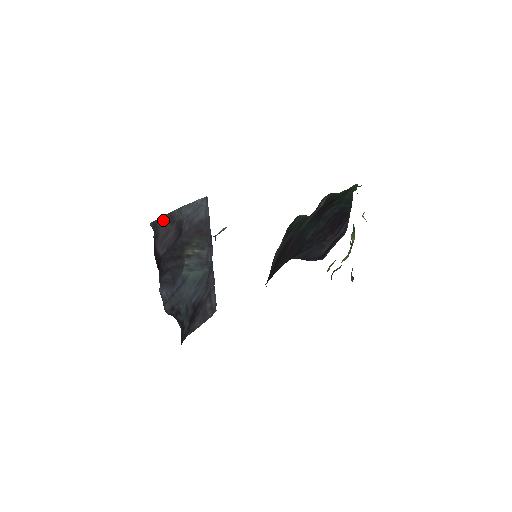
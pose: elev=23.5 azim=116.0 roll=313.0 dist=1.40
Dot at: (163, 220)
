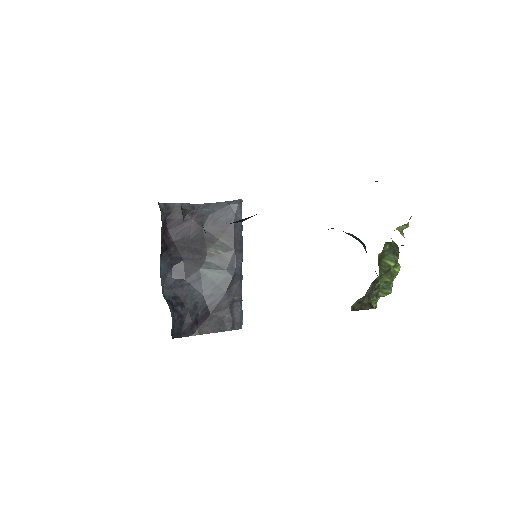
Dot at: (180, 207)
